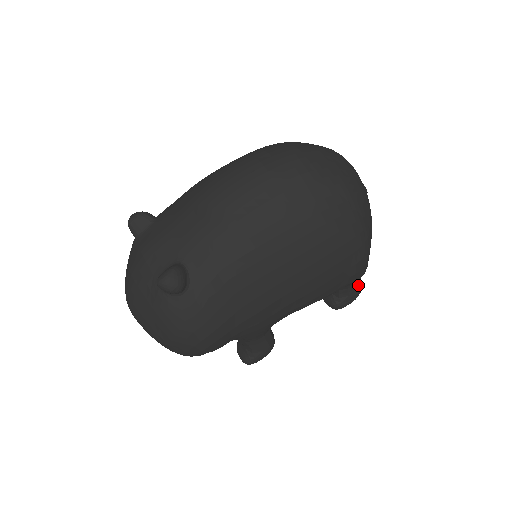
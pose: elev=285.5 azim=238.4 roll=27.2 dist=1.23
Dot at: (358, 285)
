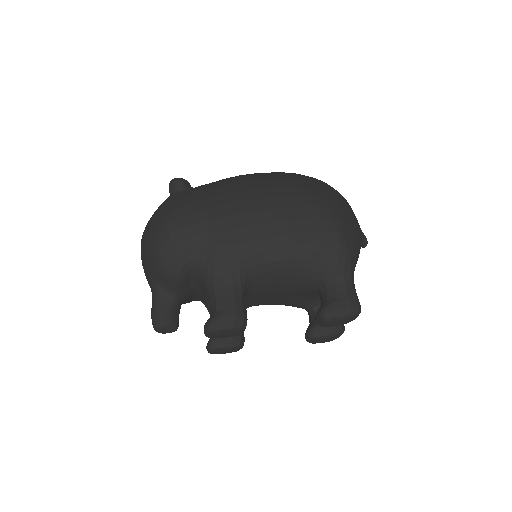
Dot at: (349, 291)
